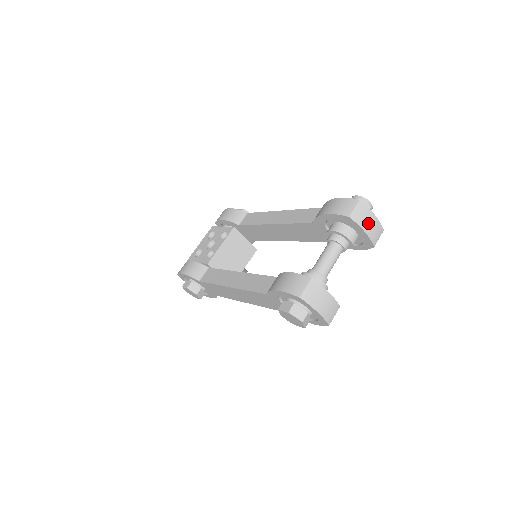
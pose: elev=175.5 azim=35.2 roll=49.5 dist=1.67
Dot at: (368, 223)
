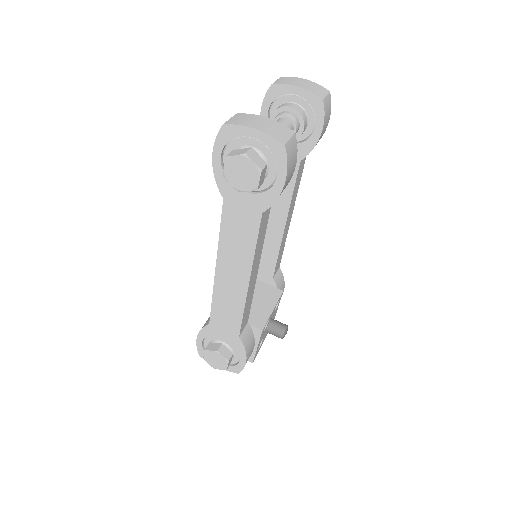
Dot at: (298, 83)
